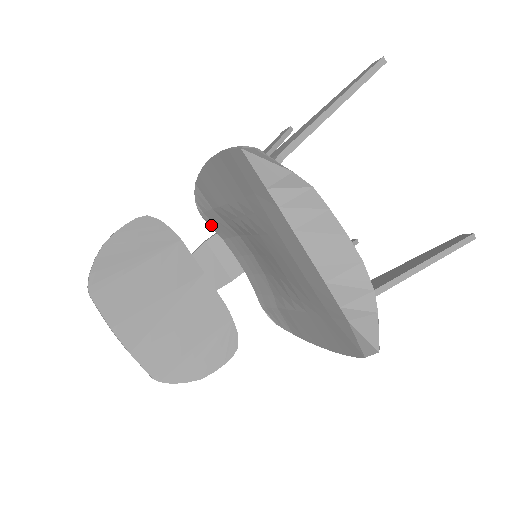
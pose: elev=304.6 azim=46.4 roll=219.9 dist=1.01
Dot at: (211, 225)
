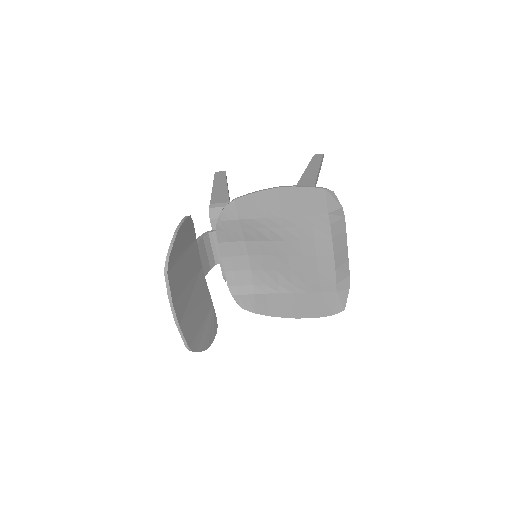
Dot at: (218, 231)
